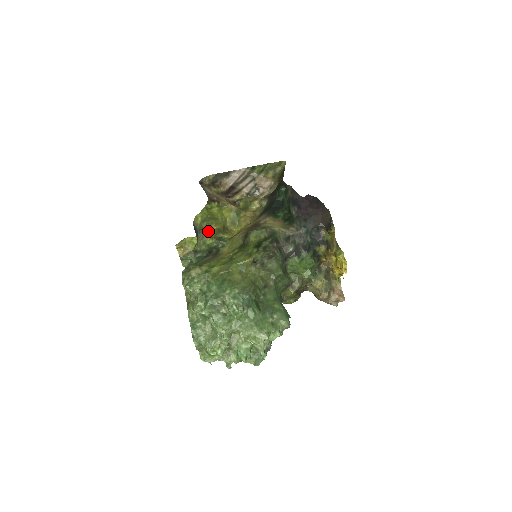
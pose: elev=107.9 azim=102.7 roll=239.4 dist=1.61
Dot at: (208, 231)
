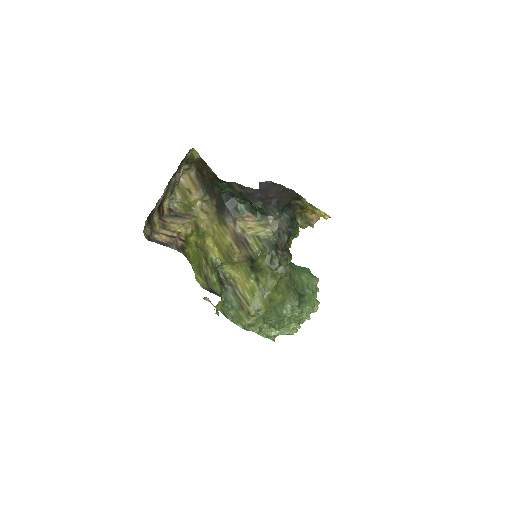
Dot at: (206, 273)
